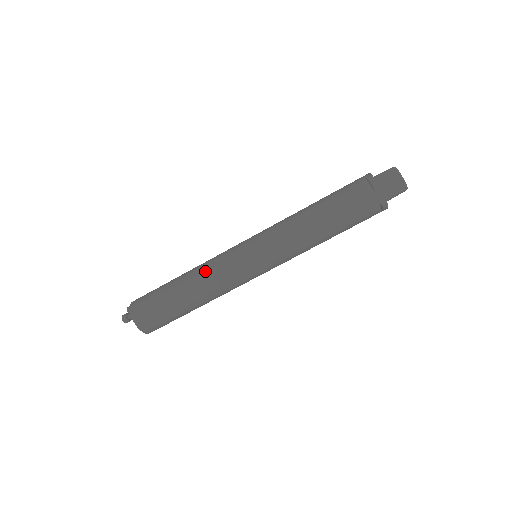
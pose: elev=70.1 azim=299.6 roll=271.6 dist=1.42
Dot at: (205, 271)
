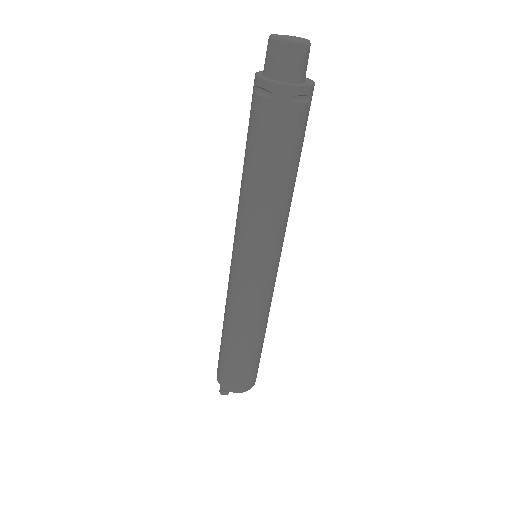
Dot at: (229, 311)
